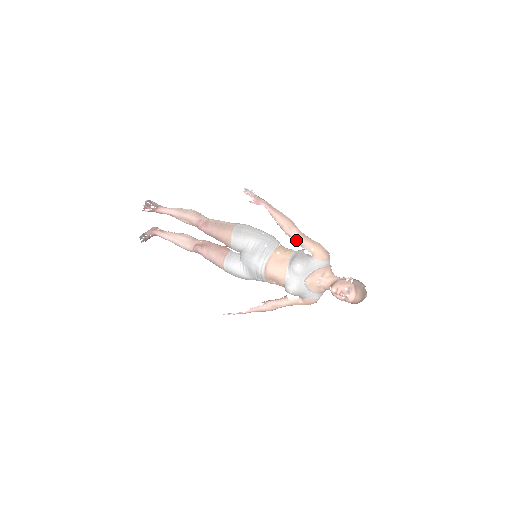
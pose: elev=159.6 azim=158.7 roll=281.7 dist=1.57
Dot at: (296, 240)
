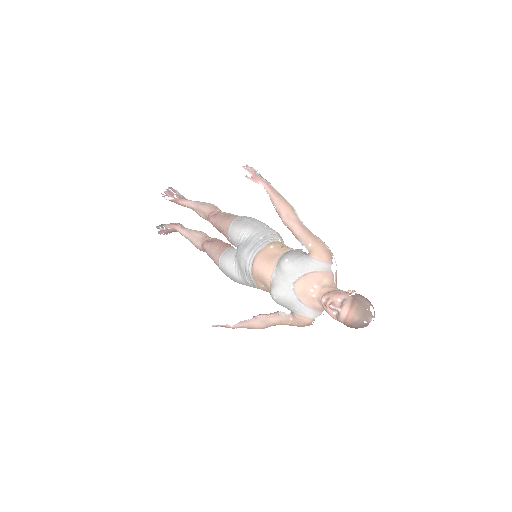
Dot at: (293, 231)
